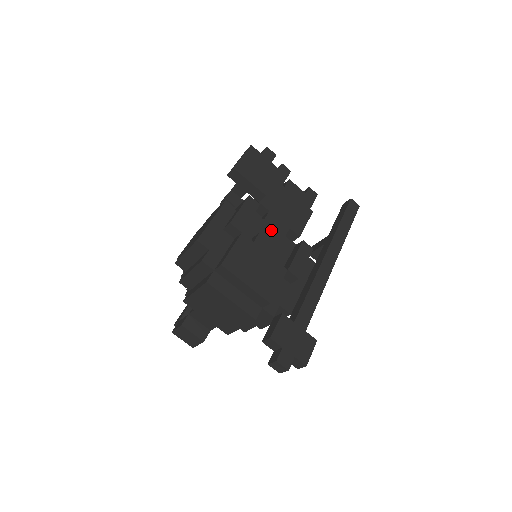
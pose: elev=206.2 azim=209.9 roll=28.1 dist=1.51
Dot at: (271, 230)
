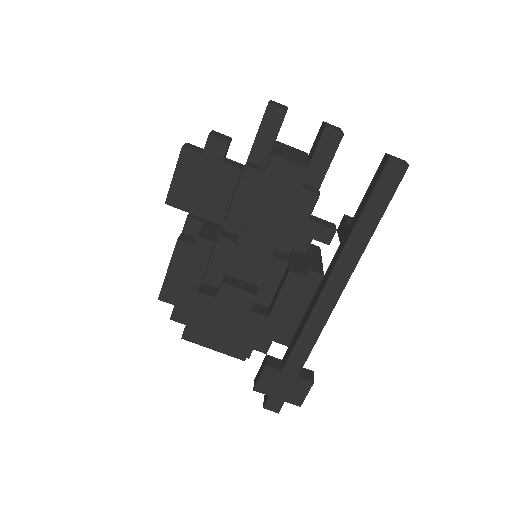
Dot at: (249, 253)
